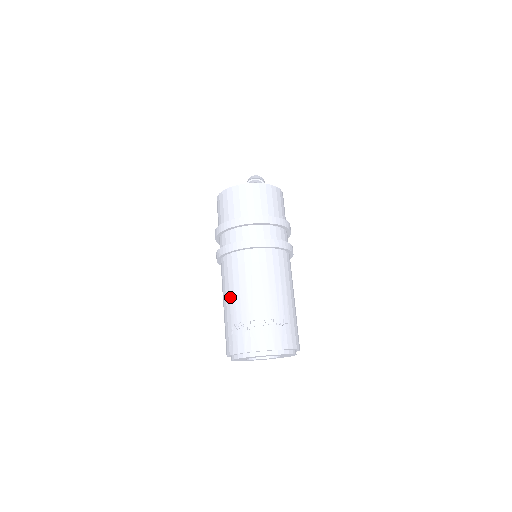
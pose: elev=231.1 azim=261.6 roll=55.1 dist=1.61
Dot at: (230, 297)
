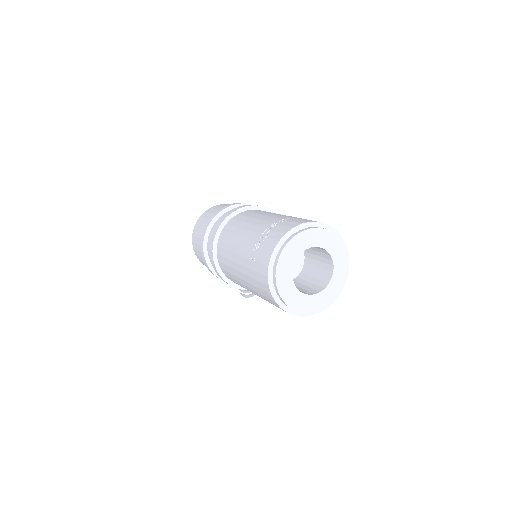
Dot at: (236, 252)
